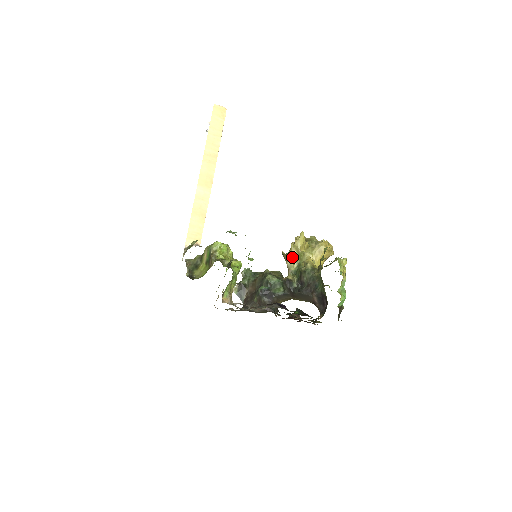
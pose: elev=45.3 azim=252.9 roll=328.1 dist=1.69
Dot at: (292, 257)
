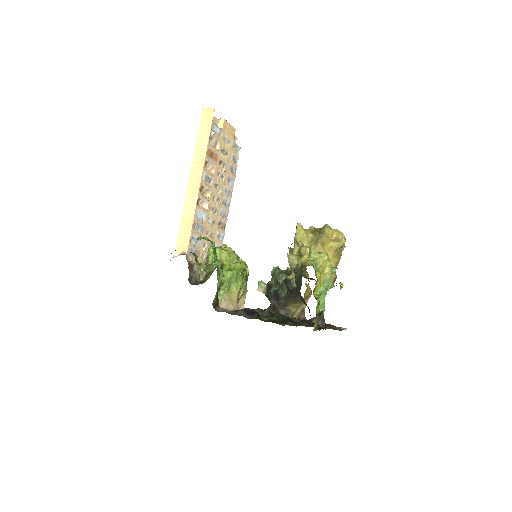
Dot at: (294, 253)
